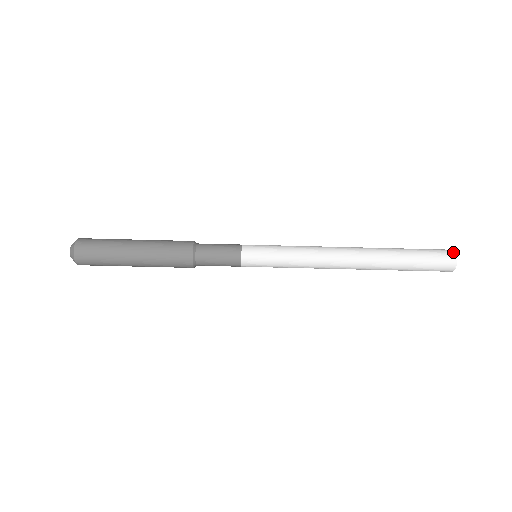
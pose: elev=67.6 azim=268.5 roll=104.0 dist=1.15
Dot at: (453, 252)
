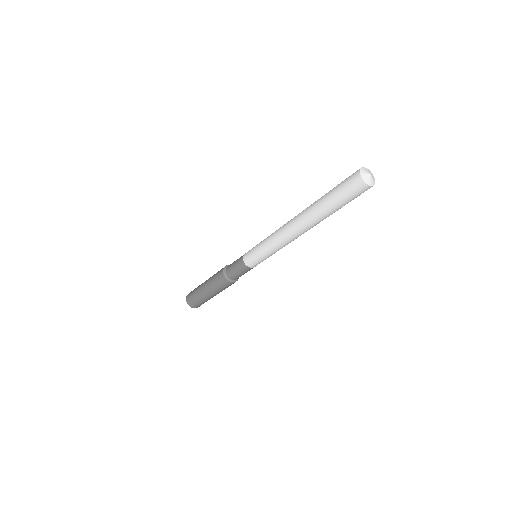
Dot at: (358, 173)
